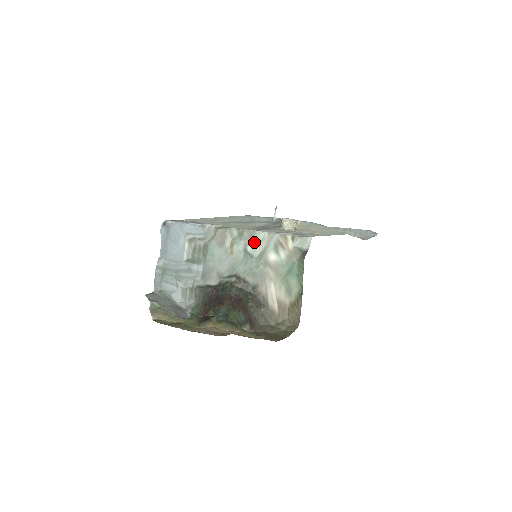
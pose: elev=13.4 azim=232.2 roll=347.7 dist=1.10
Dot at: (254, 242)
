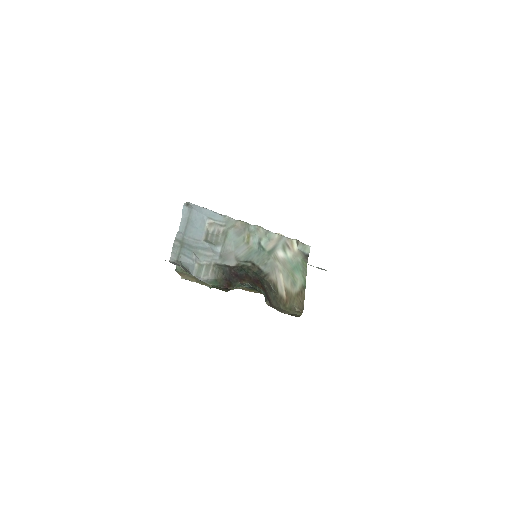
Dot at: (267, 239)
